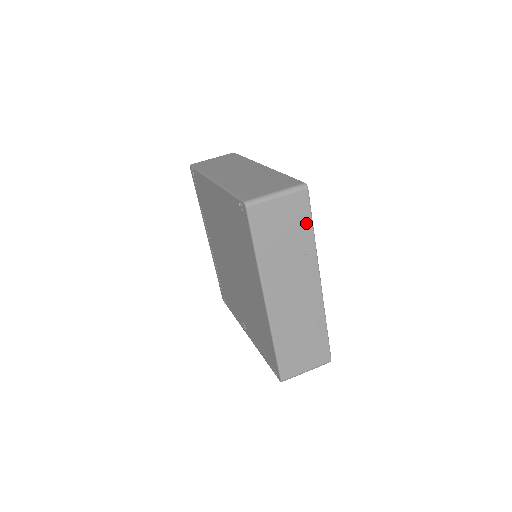
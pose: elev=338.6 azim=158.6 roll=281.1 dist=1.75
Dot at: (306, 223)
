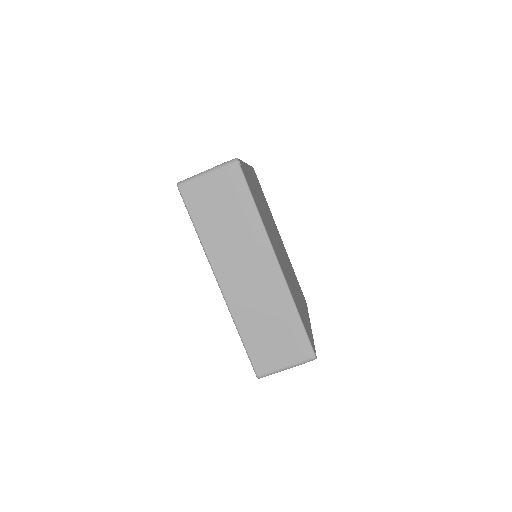
Dot at: (244, 198)
